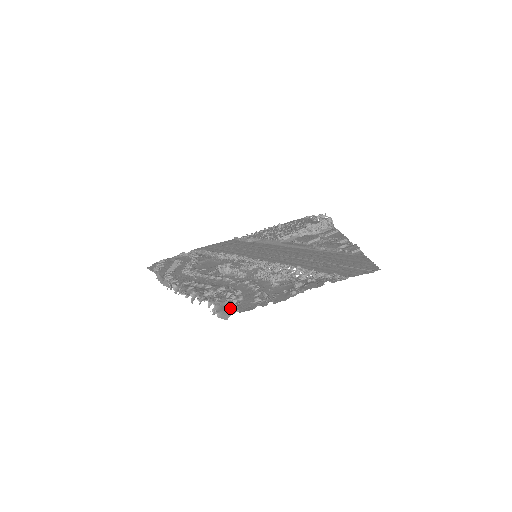
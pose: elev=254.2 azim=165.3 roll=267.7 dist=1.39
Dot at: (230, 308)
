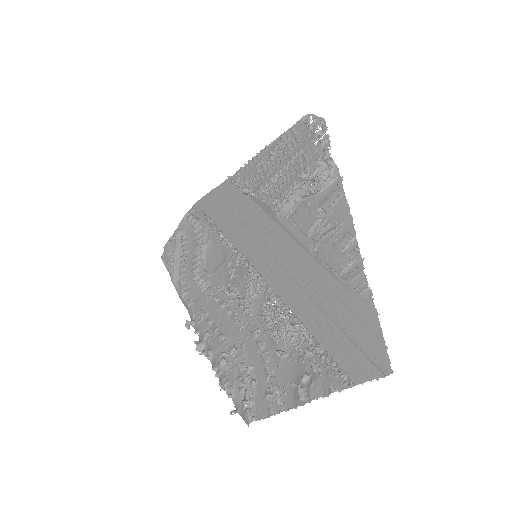
Dot at: (246, 413)
